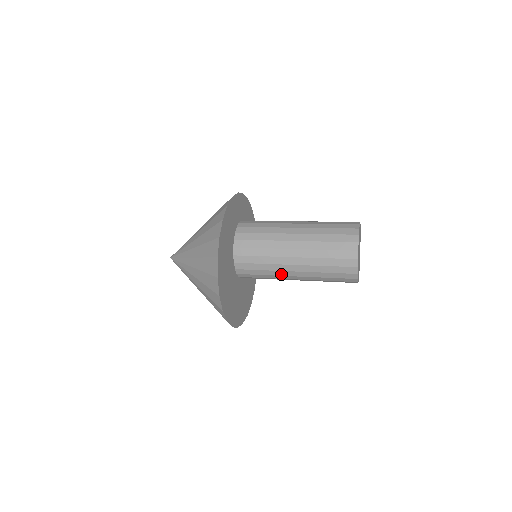
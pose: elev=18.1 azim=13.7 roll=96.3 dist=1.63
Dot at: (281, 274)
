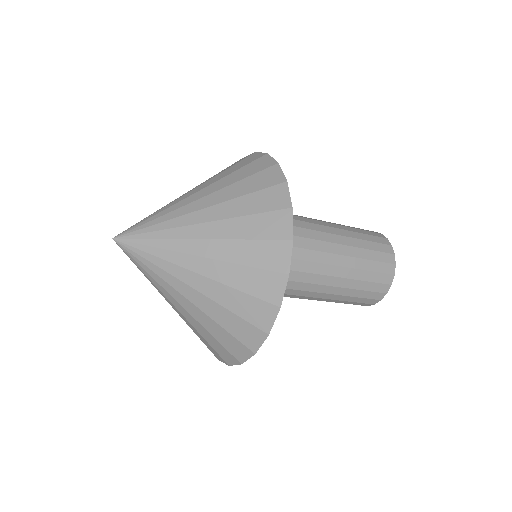
Dot at: (310, 269)
